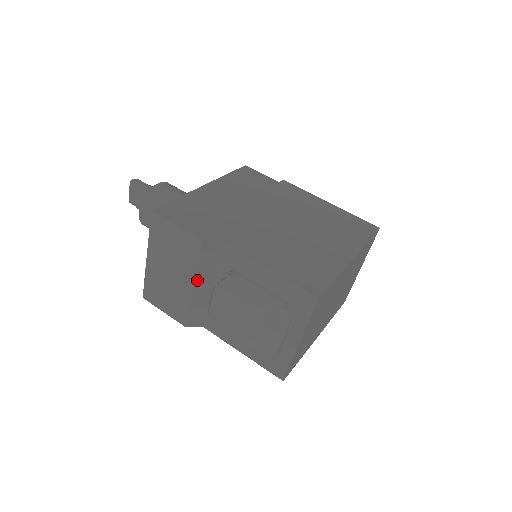
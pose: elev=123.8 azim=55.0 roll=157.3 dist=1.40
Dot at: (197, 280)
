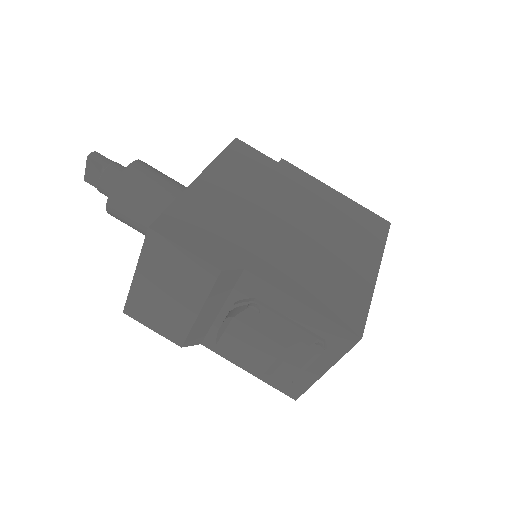
Dot at: (205, 306)
